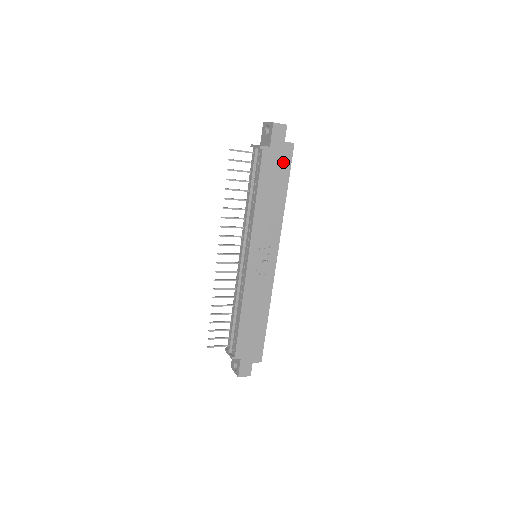
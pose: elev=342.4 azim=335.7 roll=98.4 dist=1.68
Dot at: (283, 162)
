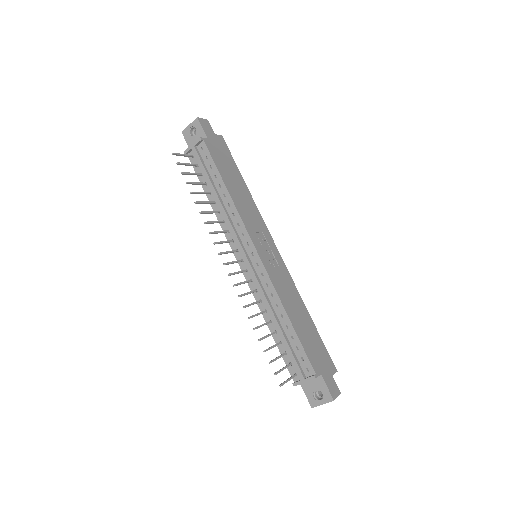
Dot at: (224, 152)
